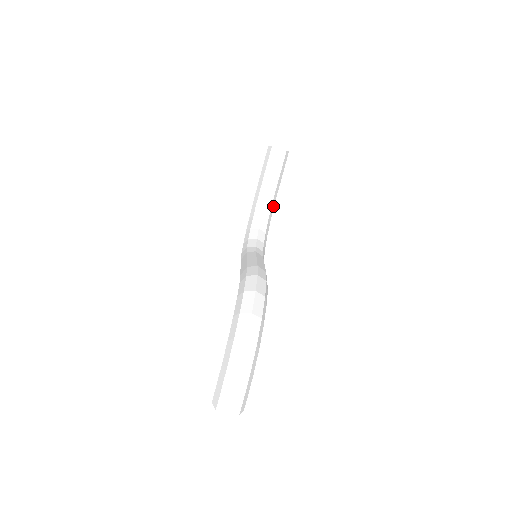
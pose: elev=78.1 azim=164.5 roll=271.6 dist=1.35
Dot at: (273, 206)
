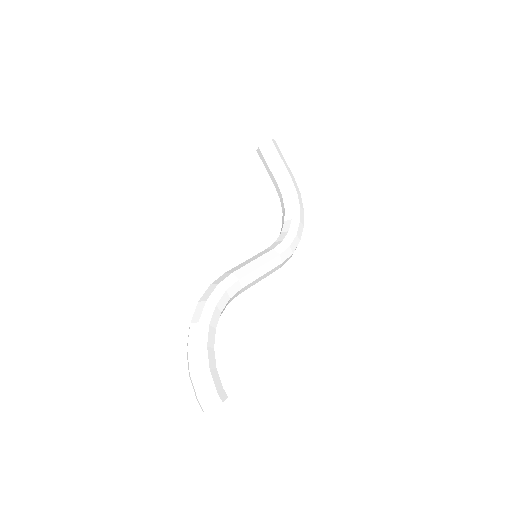
Dot at: (294, 190)
